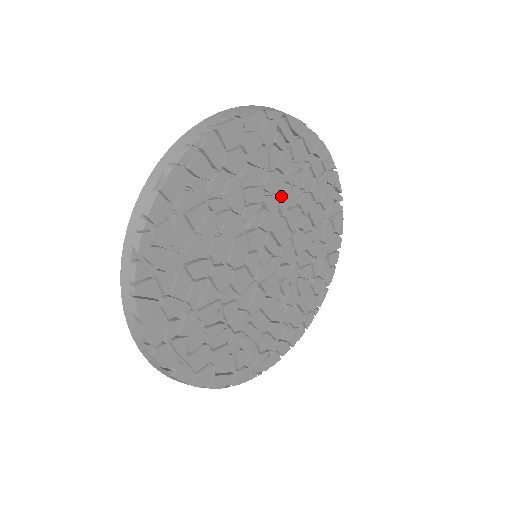
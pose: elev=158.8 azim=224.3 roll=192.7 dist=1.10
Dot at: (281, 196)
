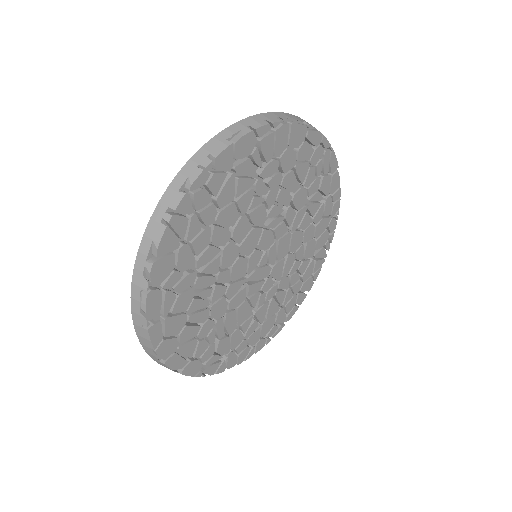
Dot at: (298, 214)
